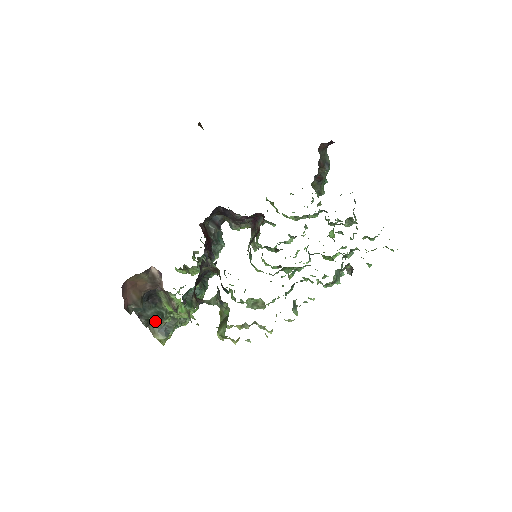
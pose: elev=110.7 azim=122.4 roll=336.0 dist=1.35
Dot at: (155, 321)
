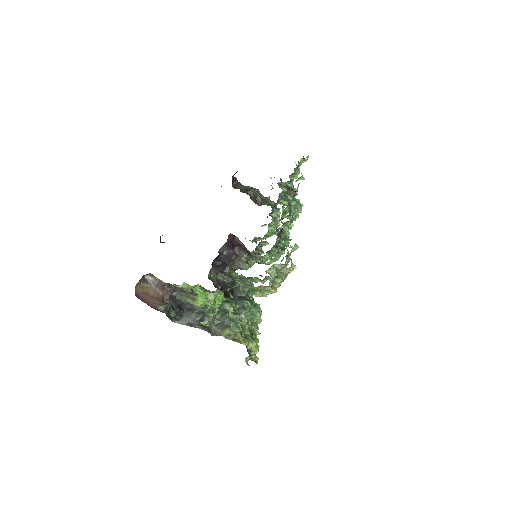
Dot at: (207, 323)
